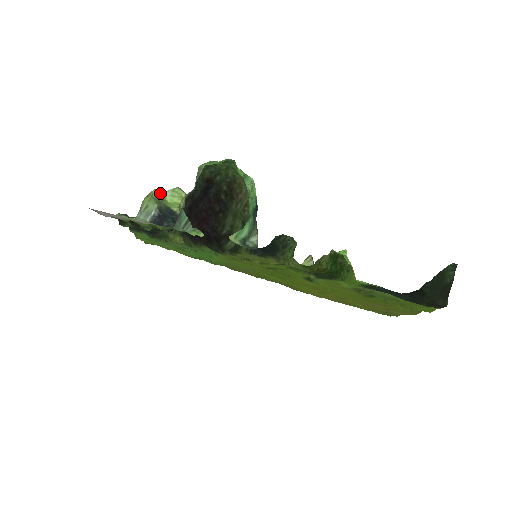
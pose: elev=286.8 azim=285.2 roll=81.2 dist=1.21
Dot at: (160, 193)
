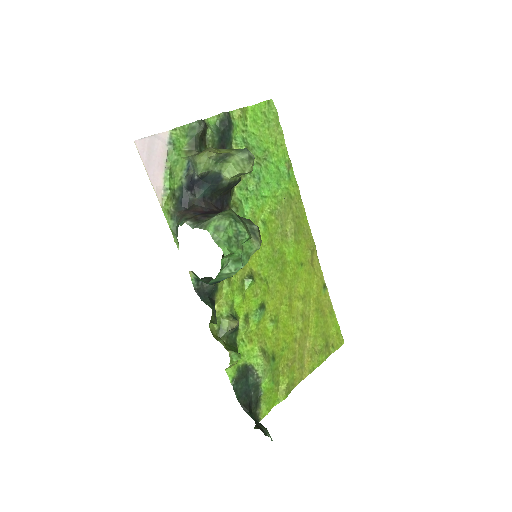
Dot at: (226, 155)
